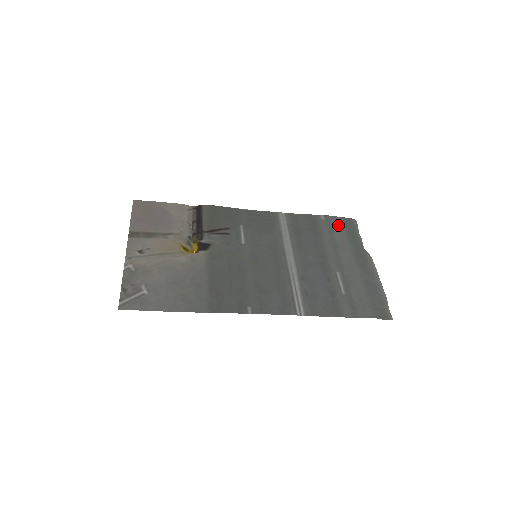
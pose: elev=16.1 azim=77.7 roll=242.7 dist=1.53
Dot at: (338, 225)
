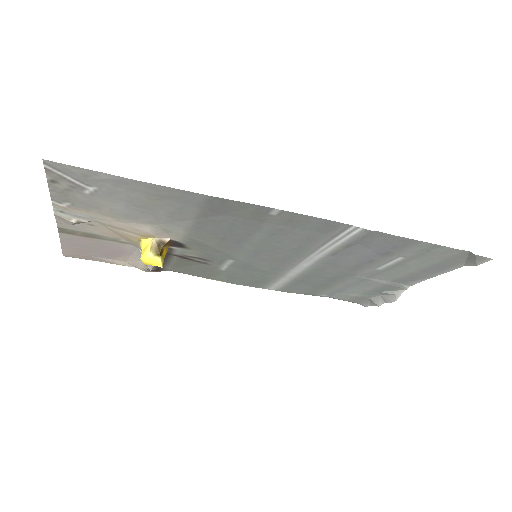
Dot at: (347, 296)
